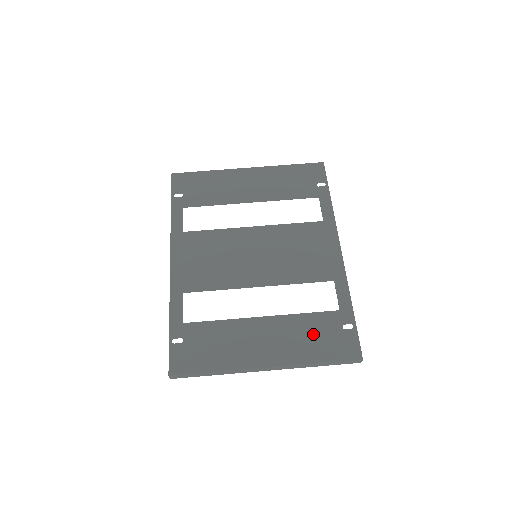
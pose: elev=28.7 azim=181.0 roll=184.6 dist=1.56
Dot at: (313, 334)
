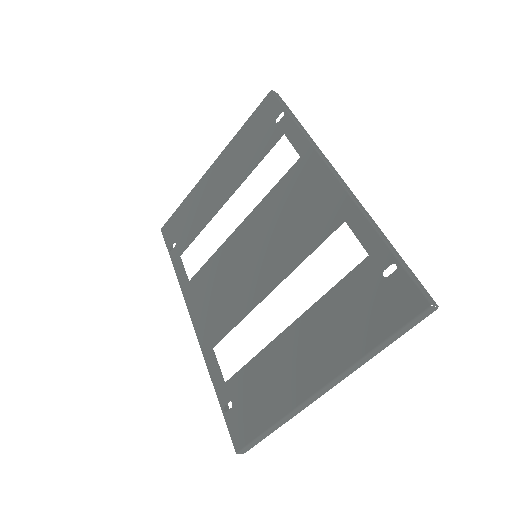
Dot at: (352, 310)
